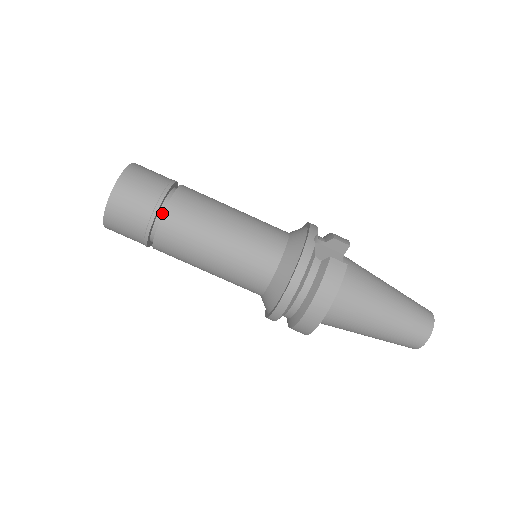
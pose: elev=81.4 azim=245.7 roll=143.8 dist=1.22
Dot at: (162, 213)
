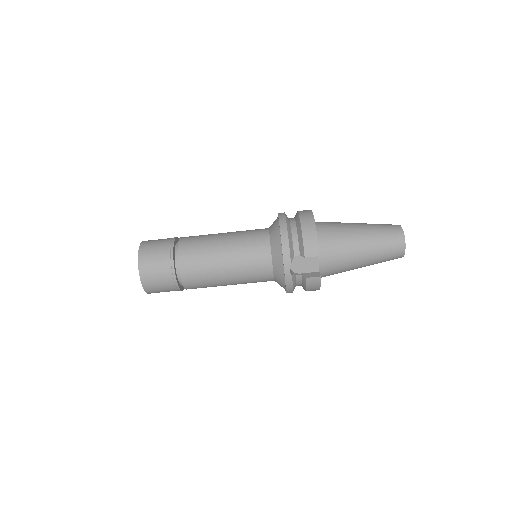
Dot at: occluded
